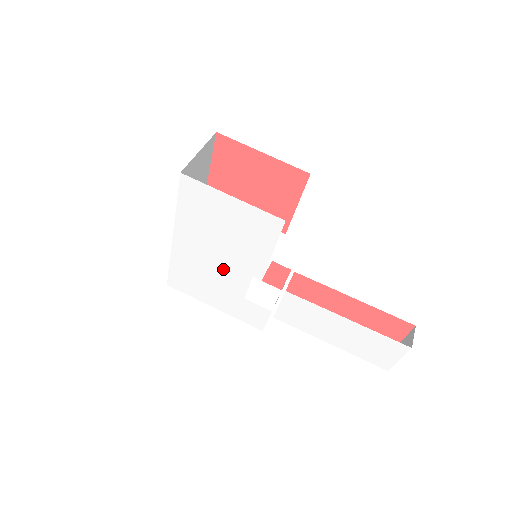
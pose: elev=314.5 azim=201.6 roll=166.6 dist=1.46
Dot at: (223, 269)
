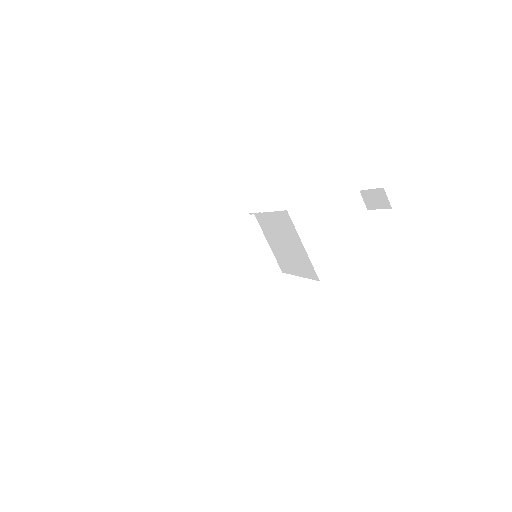
Dot at: occluded
